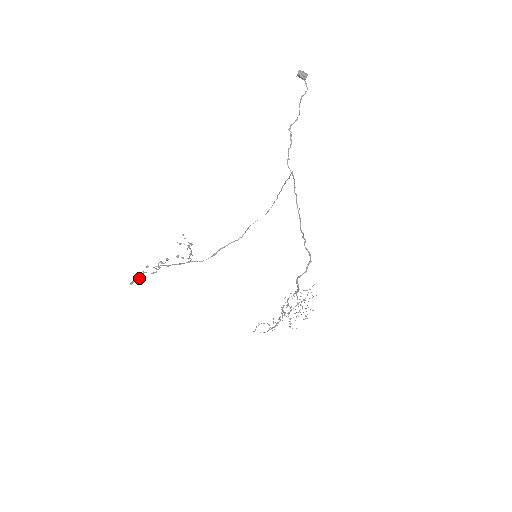
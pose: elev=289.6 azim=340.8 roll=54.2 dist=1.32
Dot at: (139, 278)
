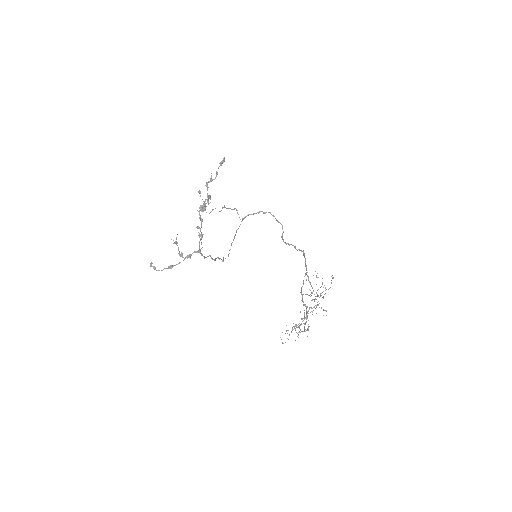
Dot at: (217, 173)
